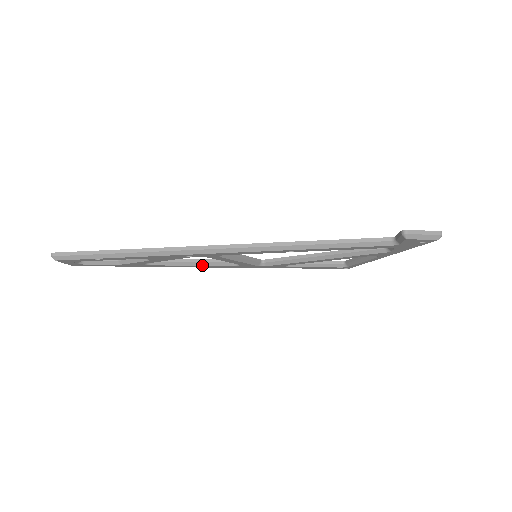
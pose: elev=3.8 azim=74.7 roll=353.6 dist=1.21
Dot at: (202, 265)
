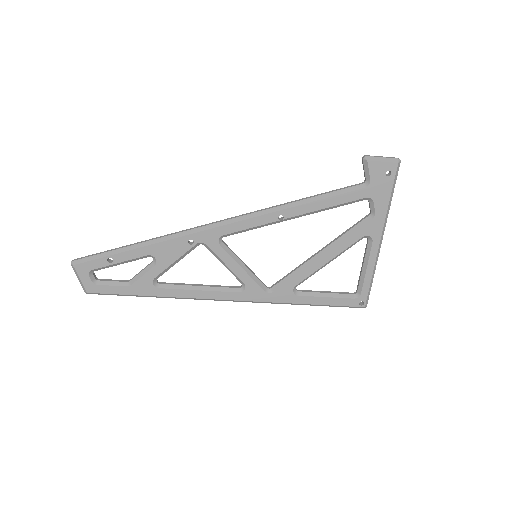
Dot at: (209, 290)
